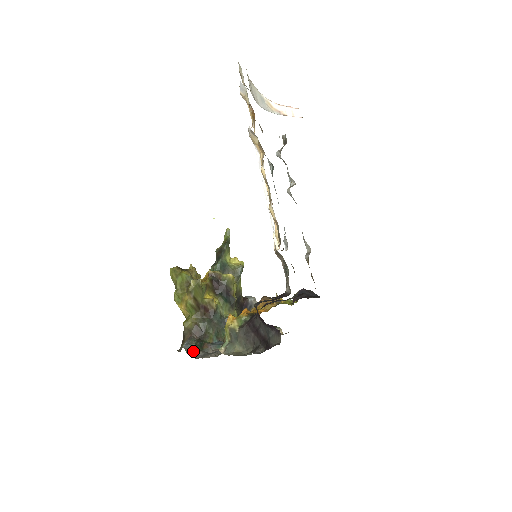
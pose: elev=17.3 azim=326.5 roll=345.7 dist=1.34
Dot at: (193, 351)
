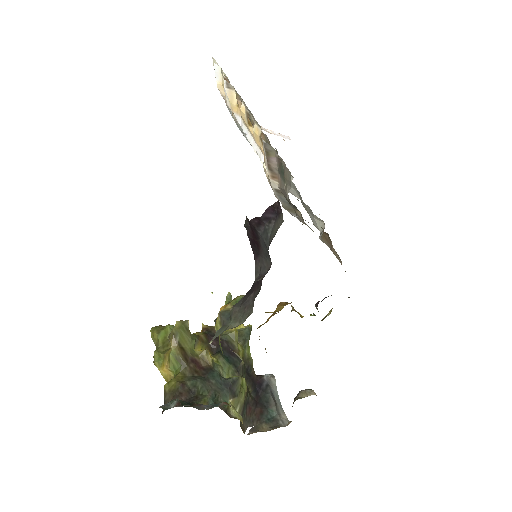
Dot at: (174, 406)
